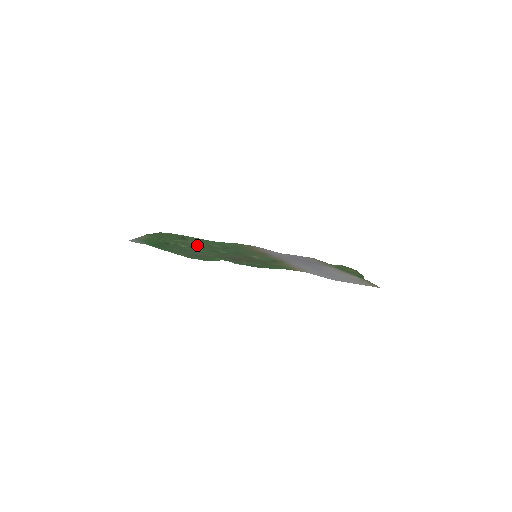
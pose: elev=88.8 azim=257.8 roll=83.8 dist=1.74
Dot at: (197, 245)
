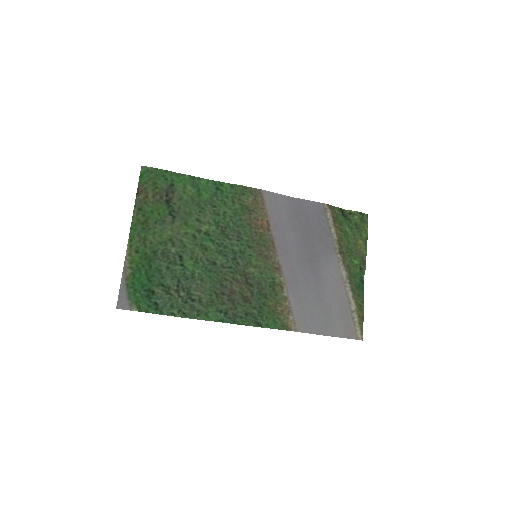
Dot at: (190, 240)
